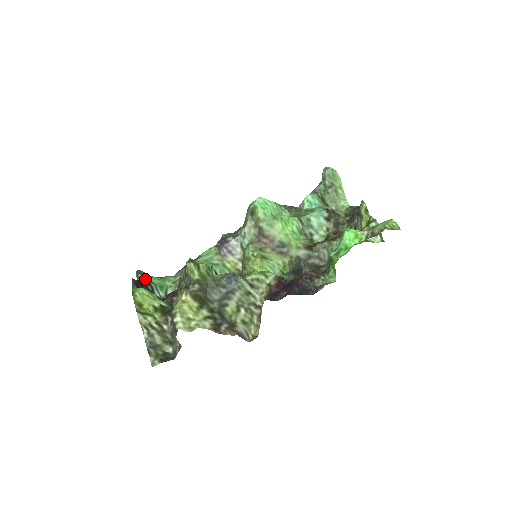
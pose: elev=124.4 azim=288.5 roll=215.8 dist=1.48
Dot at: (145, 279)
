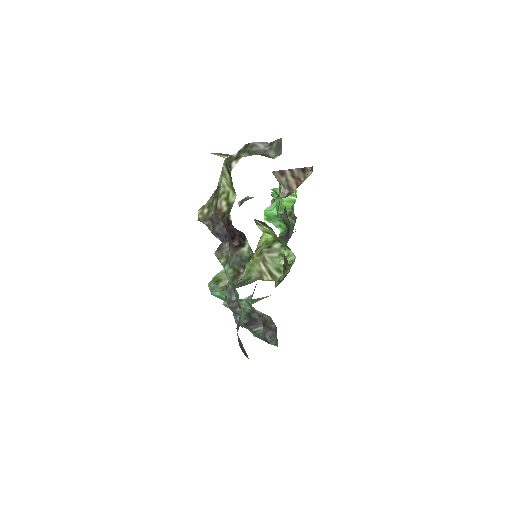
Dot at: occluded
